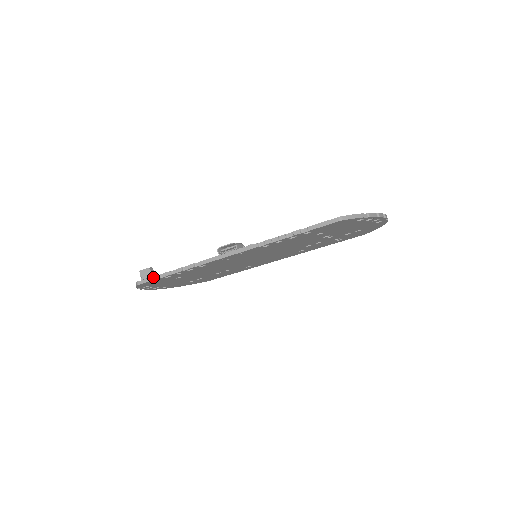
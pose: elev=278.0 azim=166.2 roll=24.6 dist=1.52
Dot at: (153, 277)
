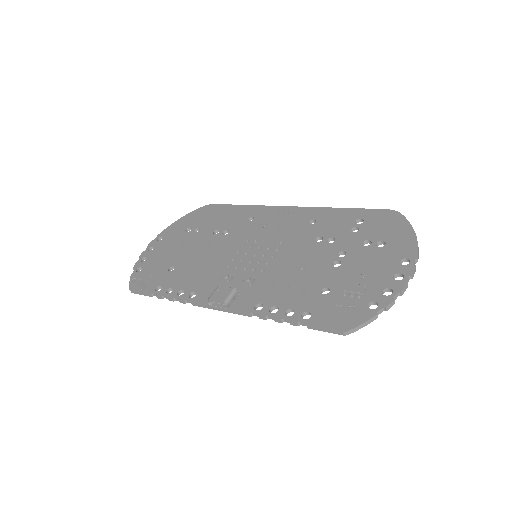
Dot at: (145, 294)
